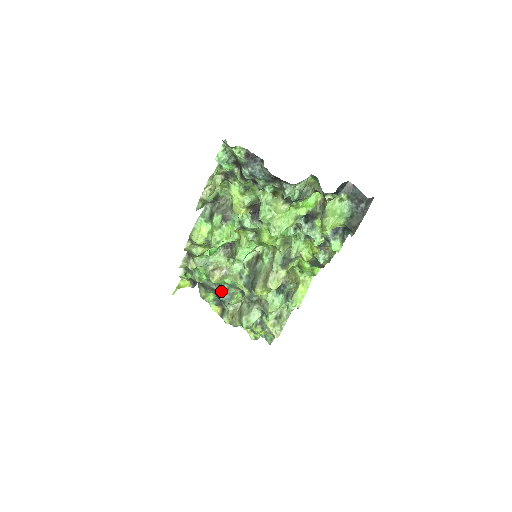
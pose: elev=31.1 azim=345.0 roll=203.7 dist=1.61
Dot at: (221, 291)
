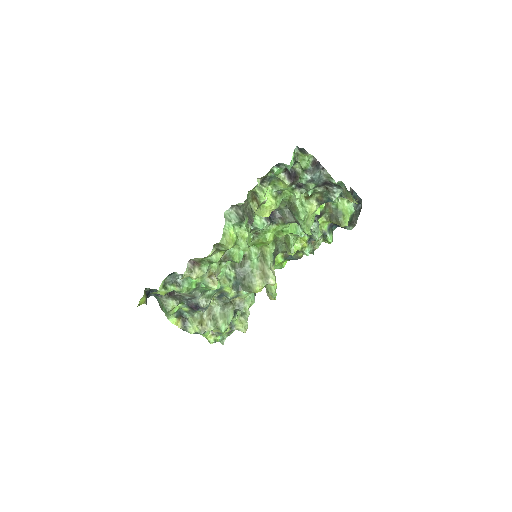
Dot at: (204, 298)
